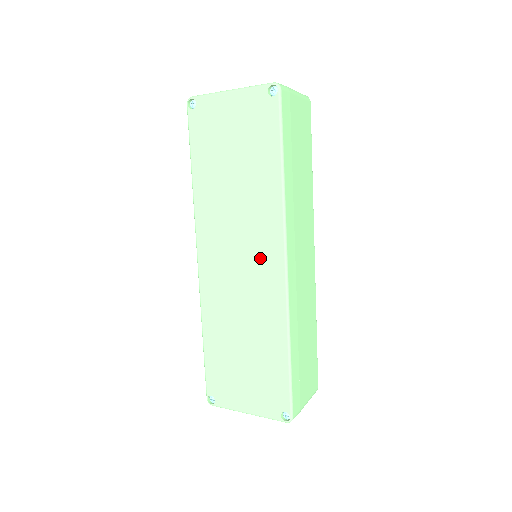
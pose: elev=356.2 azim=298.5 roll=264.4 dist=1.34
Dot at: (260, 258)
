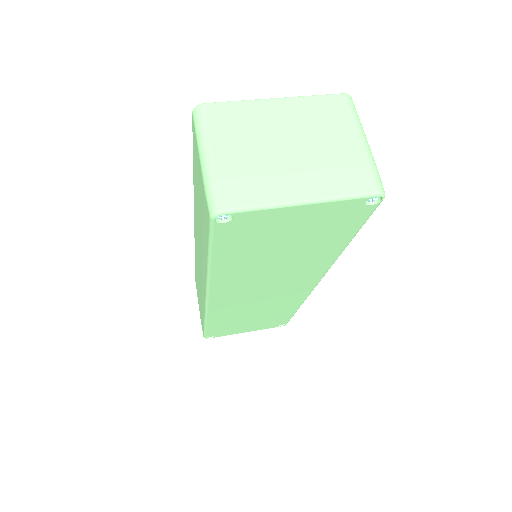
Dot at: (291, 287)
